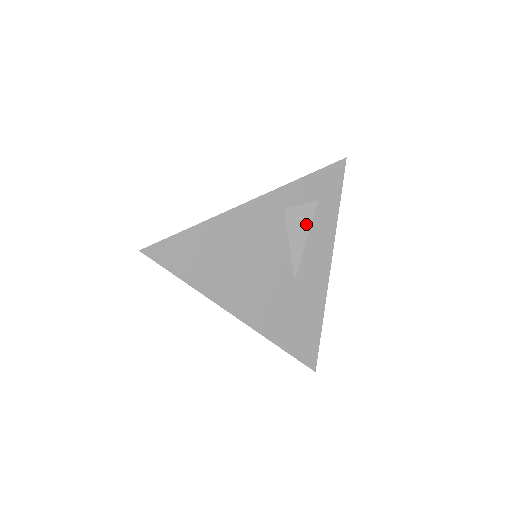
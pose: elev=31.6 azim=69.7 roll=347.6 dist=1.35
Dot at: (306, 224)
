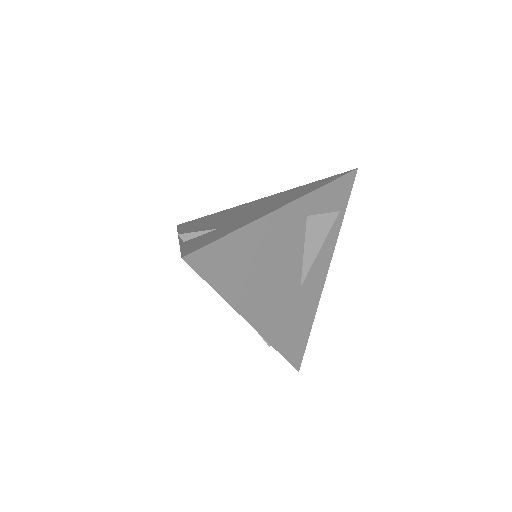
Dot at: (324, 233)
